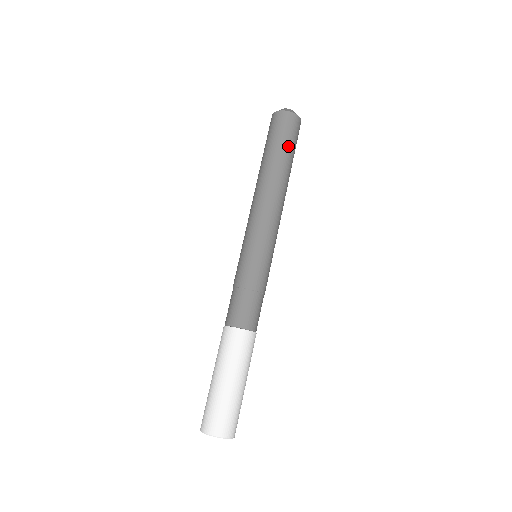
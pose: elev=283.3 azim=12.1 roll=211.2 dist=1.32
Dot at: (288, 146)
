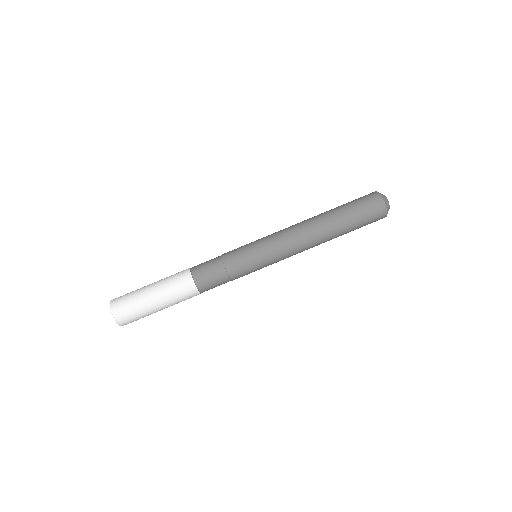
Dot at: (351, 211)
